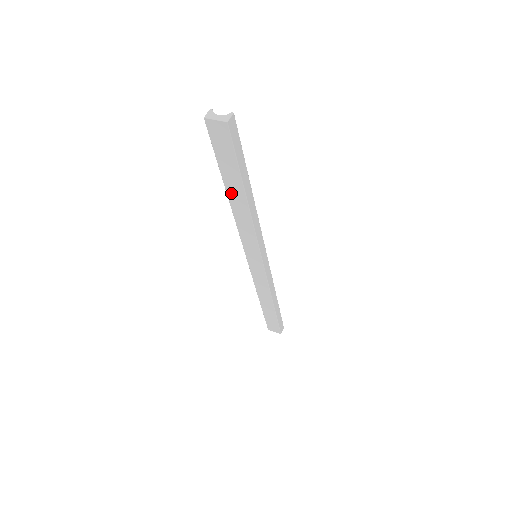
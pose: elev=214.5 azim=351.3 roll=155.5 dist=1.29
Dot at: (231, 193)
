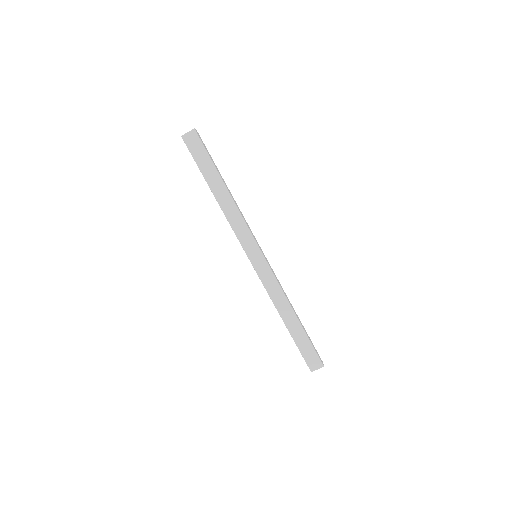
Dot at: (215, 190)
